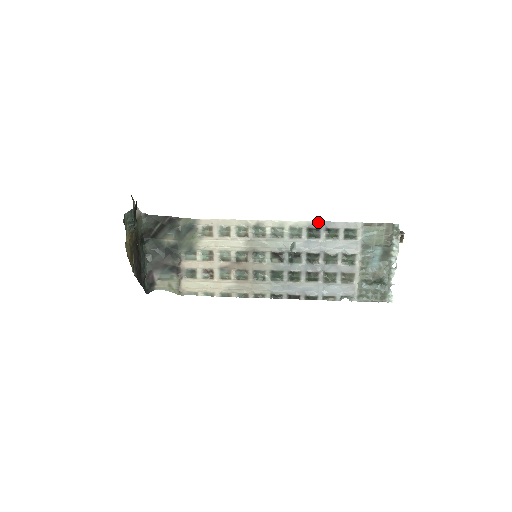
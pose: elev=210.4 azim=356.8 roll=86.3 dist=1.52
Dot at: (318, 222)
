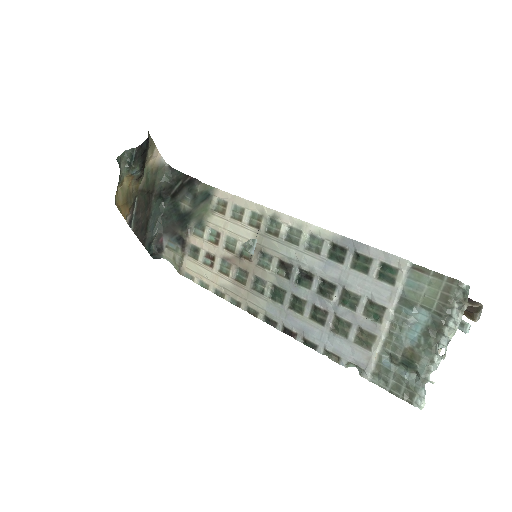
Dot at: (347, 238)
